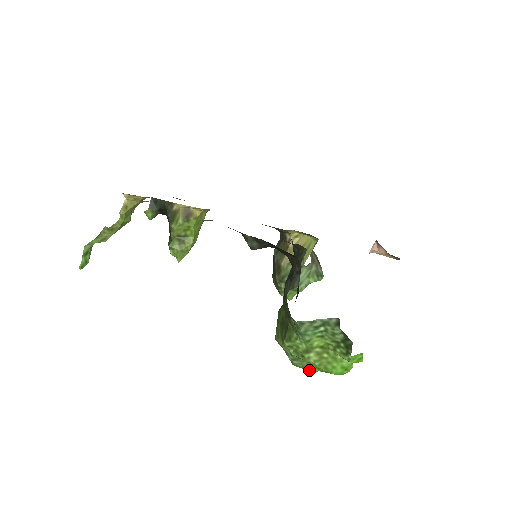
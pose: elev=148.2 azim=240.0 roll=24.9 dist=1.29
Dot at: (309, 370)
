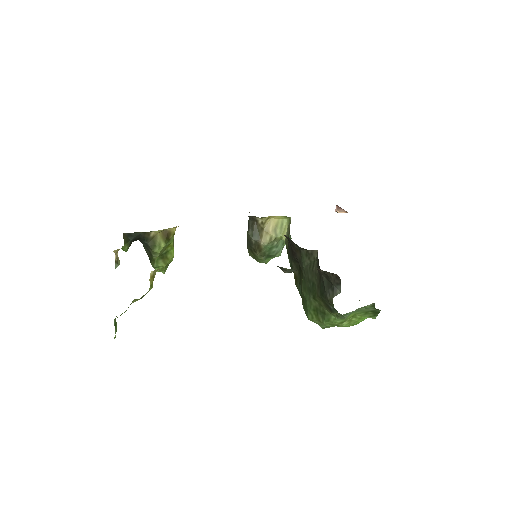
Dot at: (333, 326)
